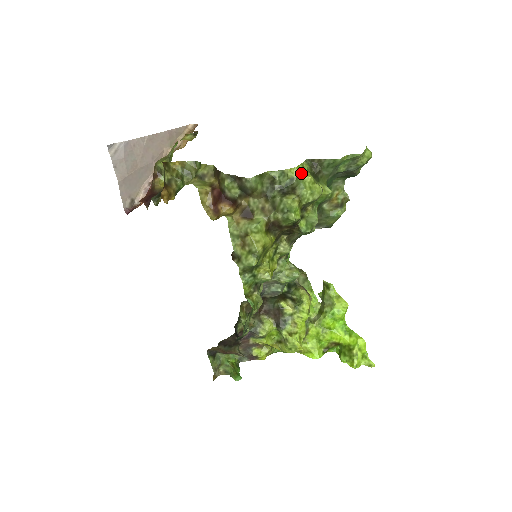
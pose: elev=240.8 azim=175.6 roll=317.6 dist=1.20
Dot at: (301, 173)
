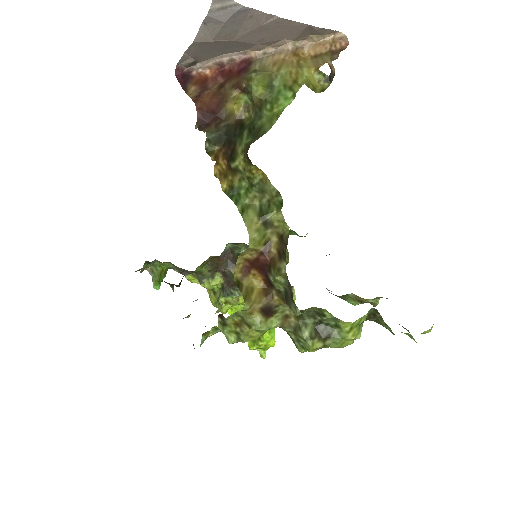
Dot at: (351, 330)
